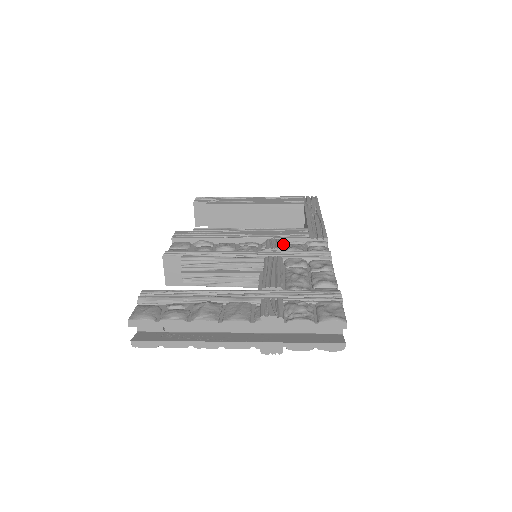
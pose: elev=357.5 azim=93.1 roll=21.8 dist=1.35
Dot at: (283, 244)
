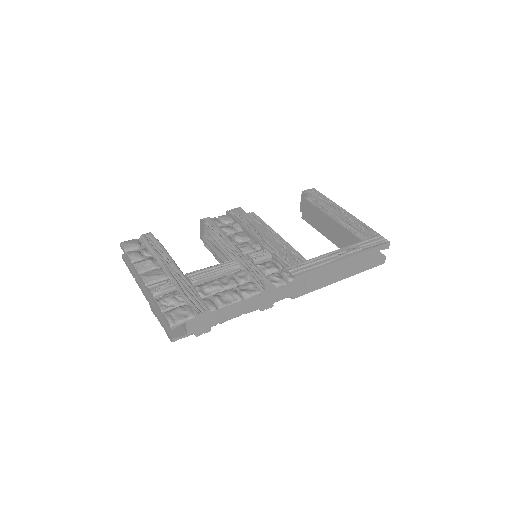
Dot at: (272, 259)
